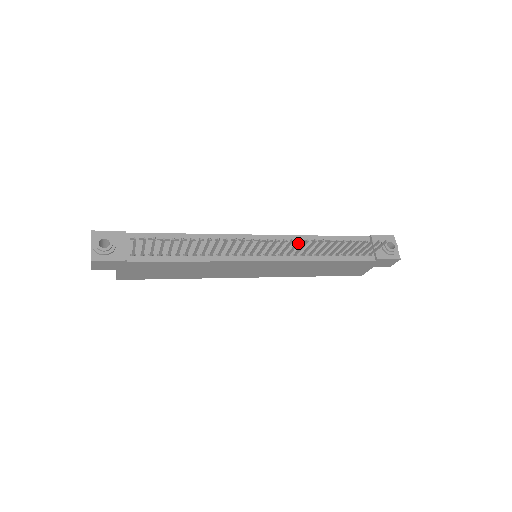
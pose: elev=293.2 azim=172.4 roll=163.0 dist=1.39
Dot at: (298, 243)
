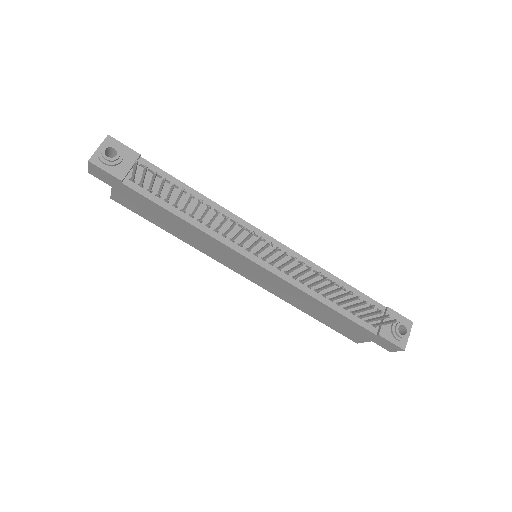
Dot at: (300, 265)
